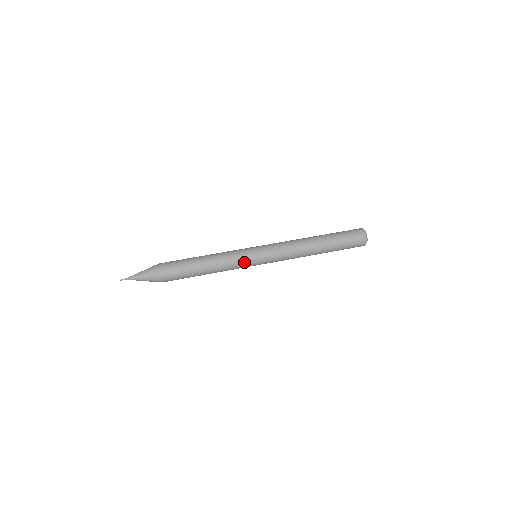
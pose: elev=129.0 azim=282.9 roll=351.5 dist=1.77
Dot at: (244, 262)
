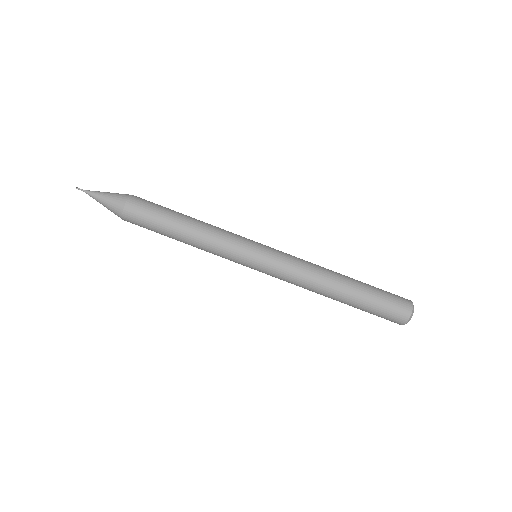
Dot at: (233, 260)
